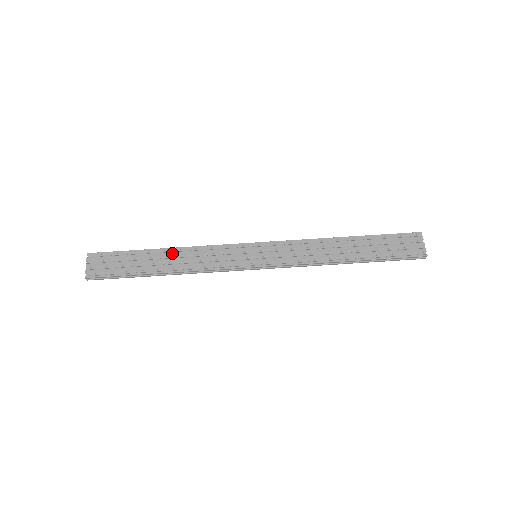
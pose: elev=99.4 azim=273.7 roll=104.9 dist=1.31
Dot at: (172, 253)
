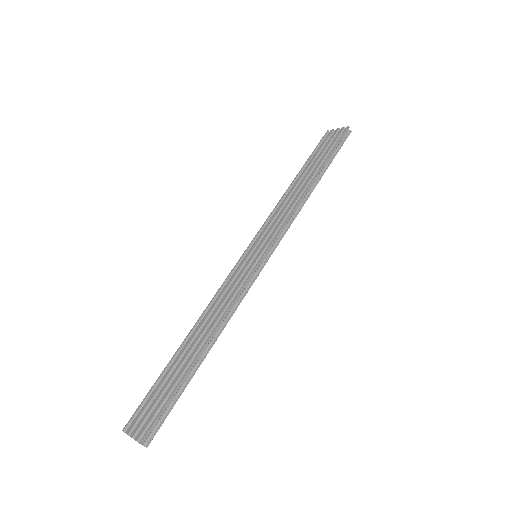
Dot at: (194, 333)
